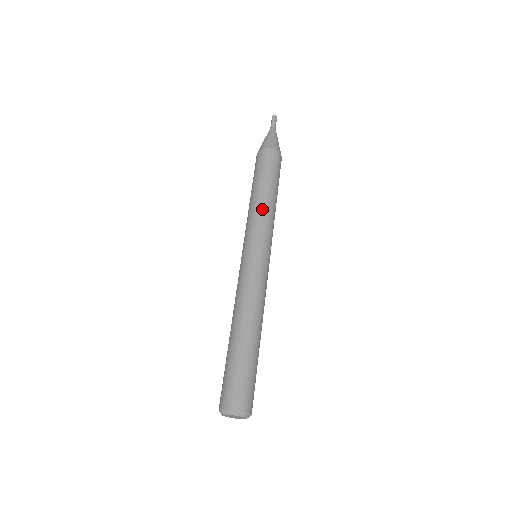
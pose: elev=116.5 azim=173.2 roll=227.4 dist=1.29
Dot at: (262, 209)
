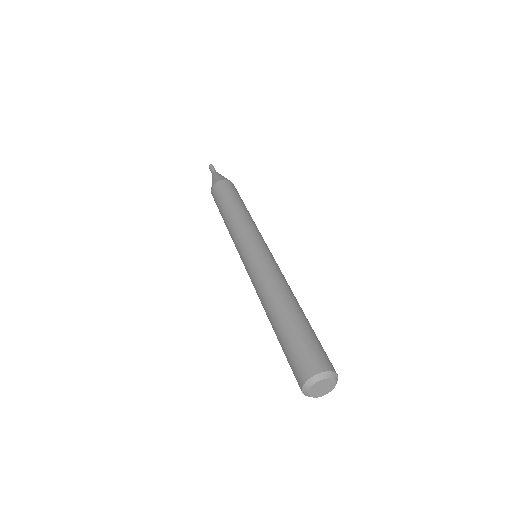
Dot at: occluded
